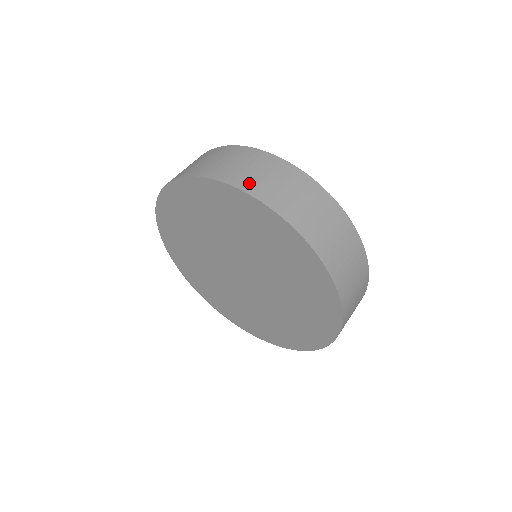
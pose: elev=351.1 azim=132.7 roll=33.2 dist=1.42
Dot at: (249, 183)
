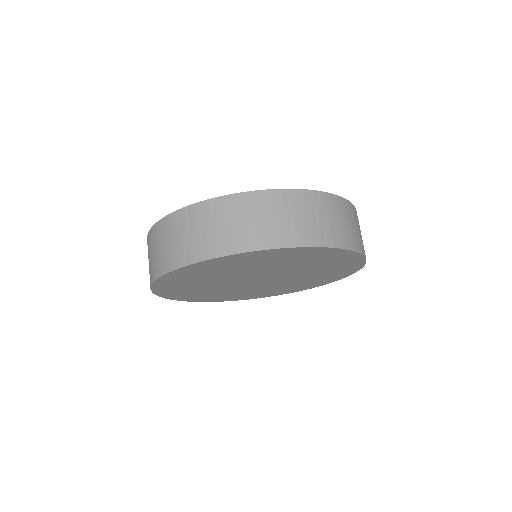
Dot at: (333, 236)
